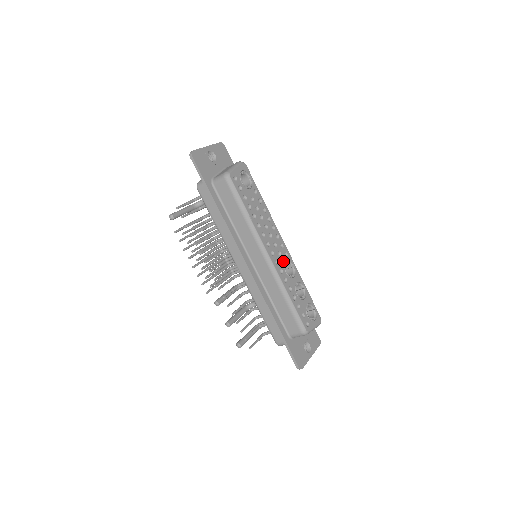
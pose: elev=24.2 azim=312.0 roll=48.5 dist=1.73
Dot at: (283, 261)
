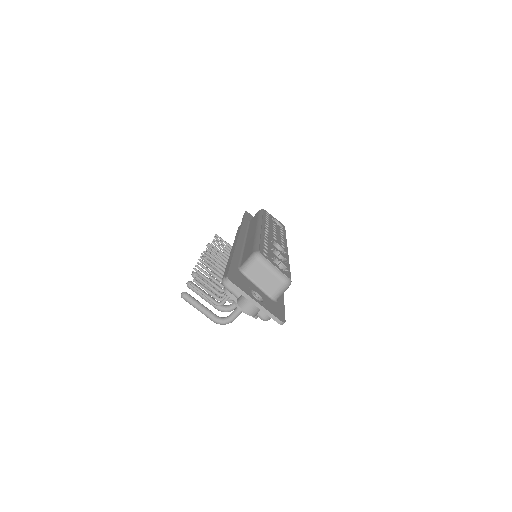
Dot at: (275, 241)
